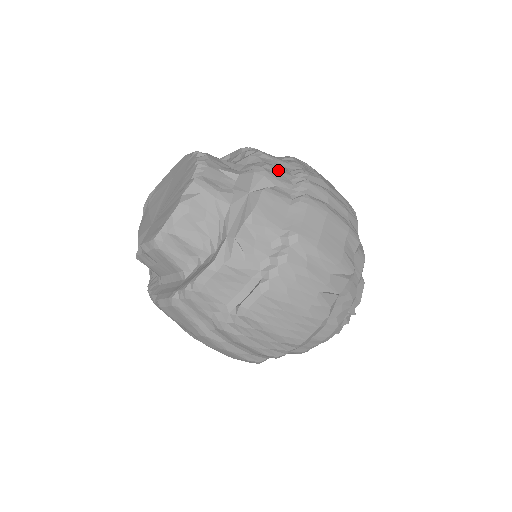
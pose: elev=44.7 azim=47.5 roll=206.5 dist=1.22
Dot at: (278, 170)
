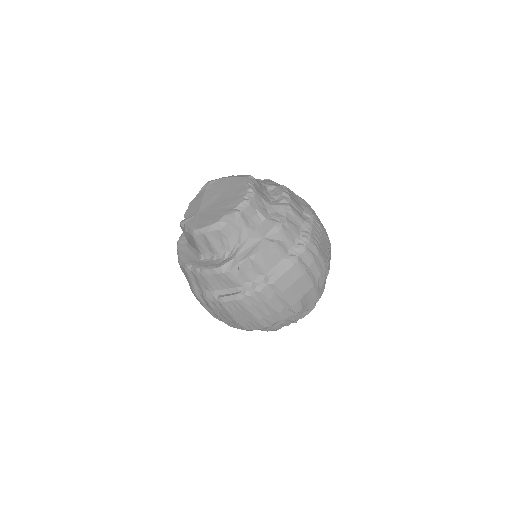
Dot at: (292, 229)
